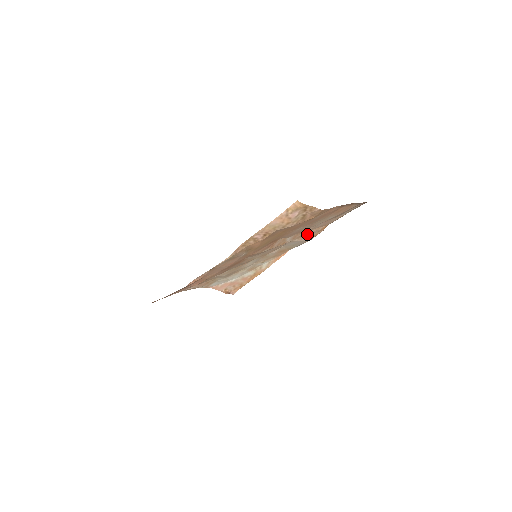
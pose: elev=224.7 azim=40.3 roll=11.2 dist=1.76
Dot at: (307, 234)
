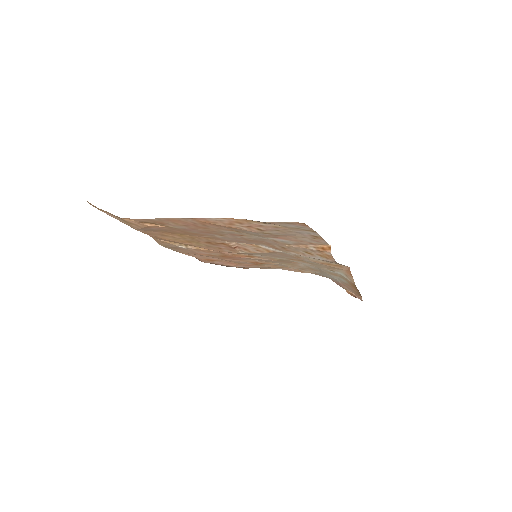
Dot at: (298, 249)
